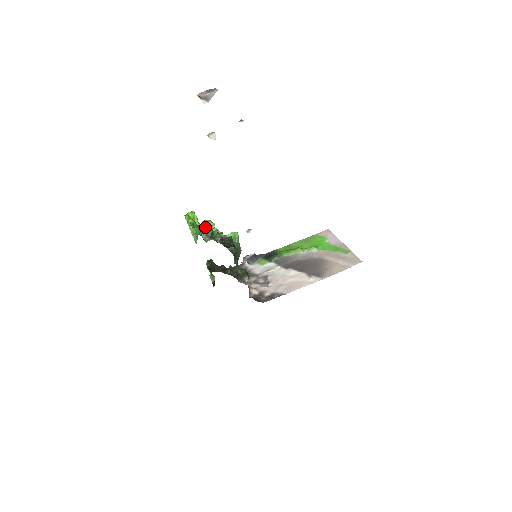
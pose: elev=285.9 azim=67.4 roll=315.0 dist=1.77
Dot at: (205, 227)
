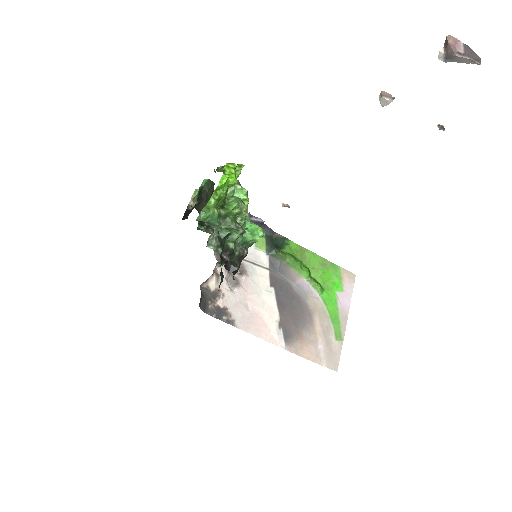
Dot at: (232, 211)
